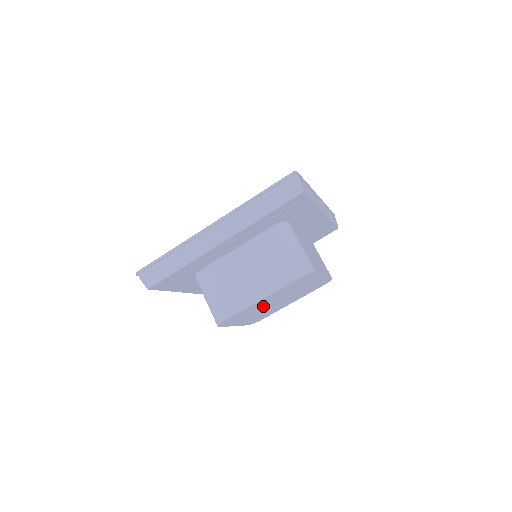
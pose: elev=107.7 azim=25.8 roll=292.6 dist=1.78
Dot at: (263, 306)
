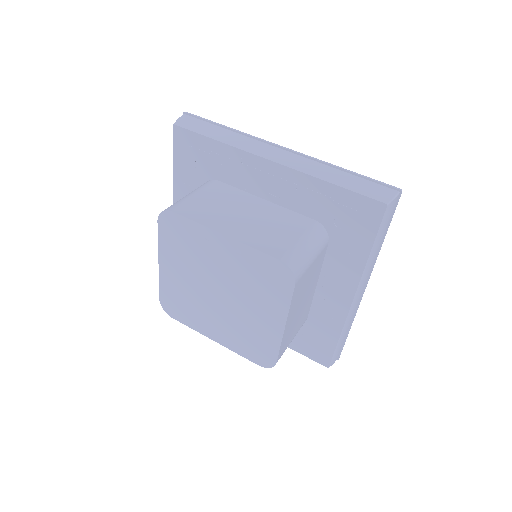
Dot at: (207, 267)
